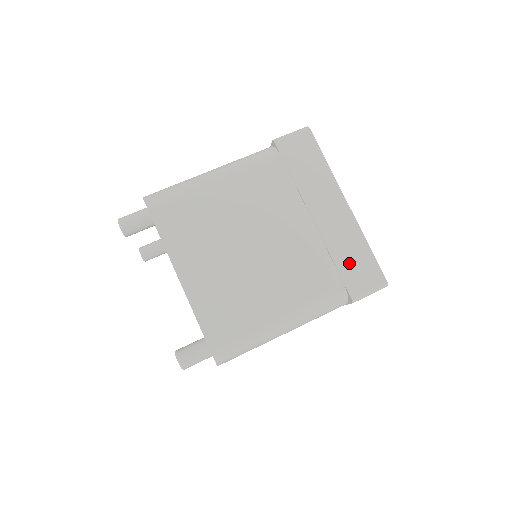
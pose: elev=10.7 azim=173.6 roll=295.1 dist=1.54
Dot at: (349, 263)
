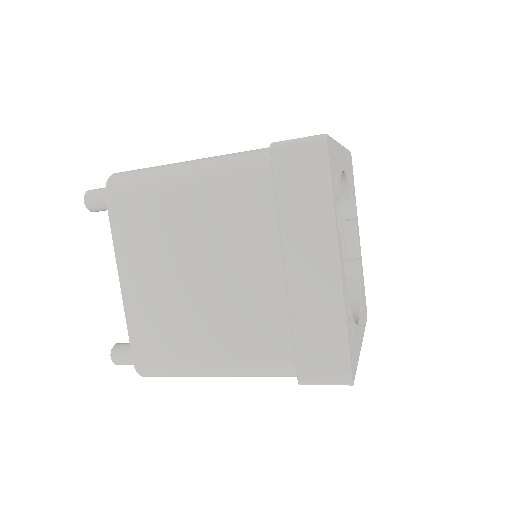
Dot at: (311, 341)
